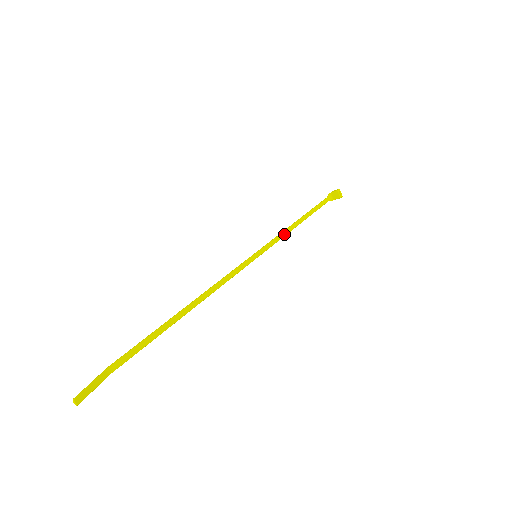
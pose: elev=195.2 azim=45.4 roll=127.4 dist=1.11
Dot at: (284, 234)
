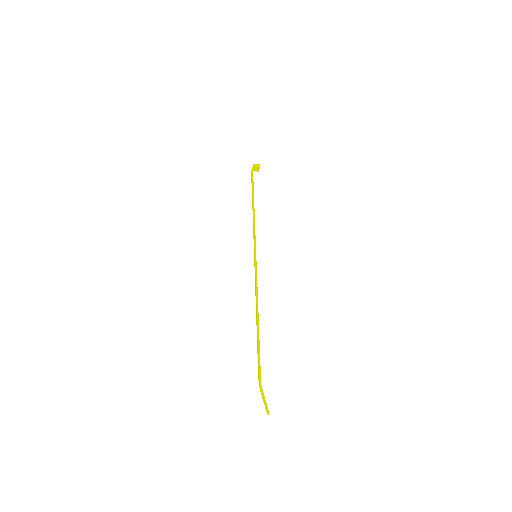
Dot at: occluded
